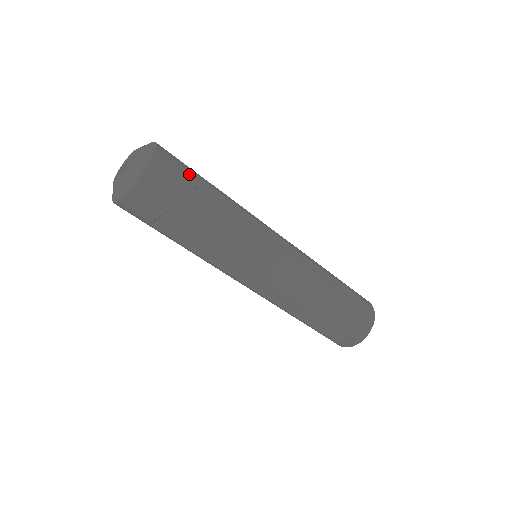
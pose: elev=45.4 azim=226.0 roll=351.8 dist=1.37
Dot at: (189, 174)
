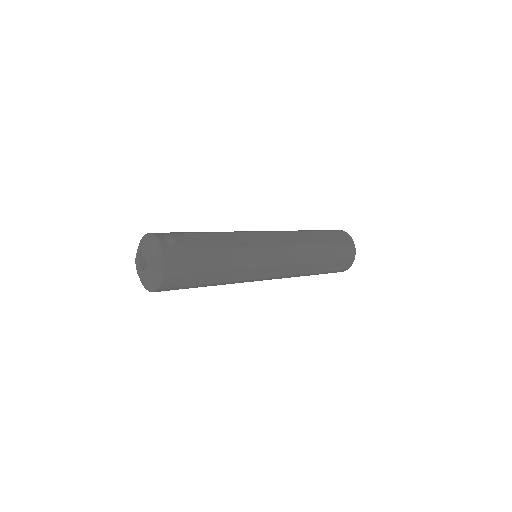
Dot at: (192, 276)
